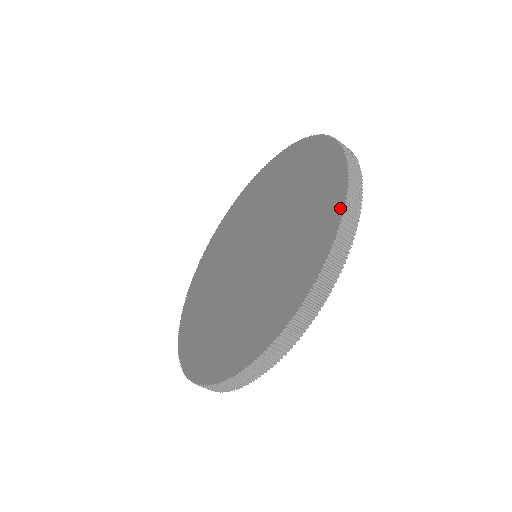
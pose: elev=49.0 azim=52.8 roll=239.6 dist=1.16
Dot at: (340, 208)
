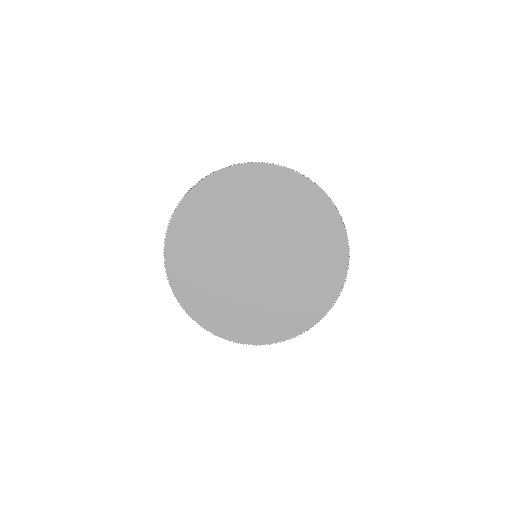
Dot at: (282, 339)
